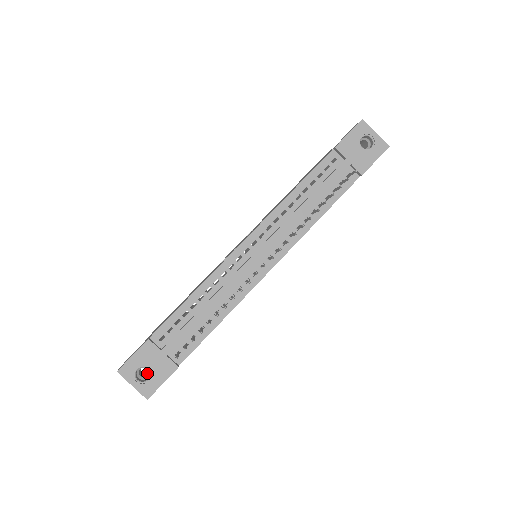
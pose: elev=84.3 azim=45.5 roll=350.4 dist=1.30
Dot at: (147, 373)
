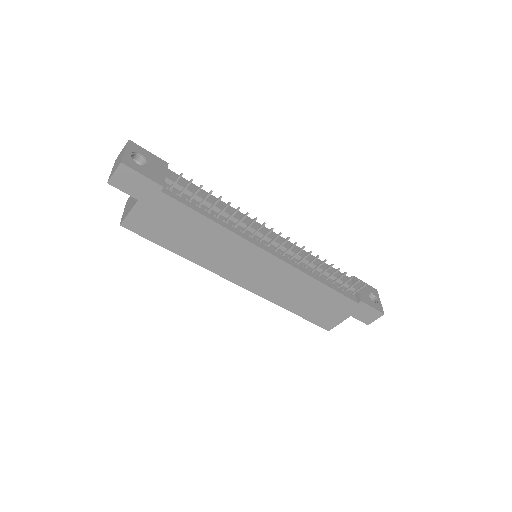
Dot at: occluded
